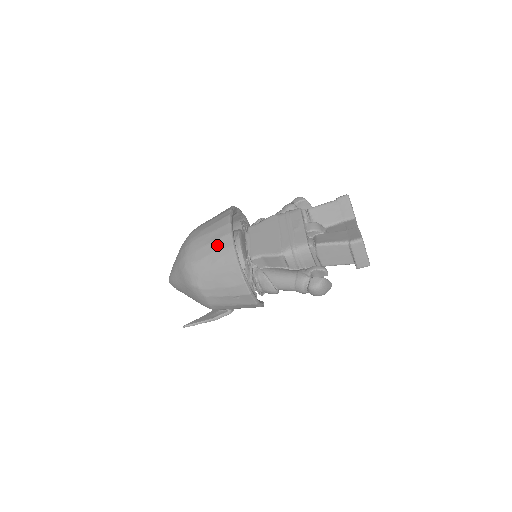
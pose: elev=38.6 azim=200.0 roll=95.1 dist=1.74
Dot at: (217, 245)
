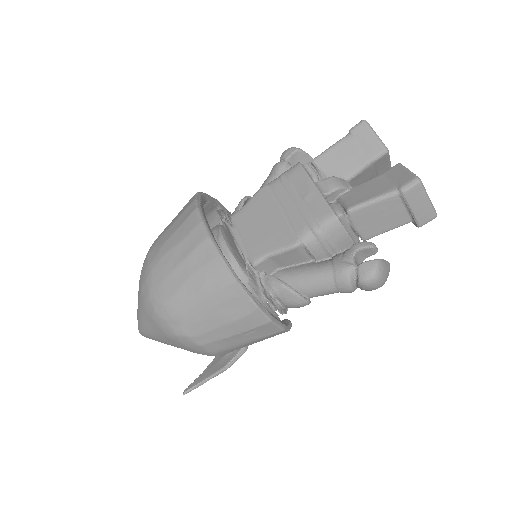
Dot at: (193, 262)
